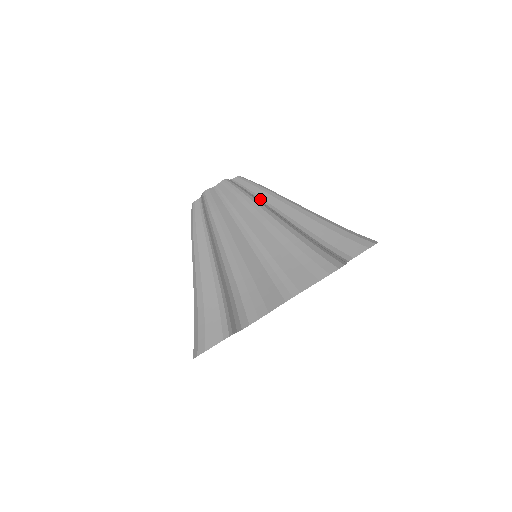
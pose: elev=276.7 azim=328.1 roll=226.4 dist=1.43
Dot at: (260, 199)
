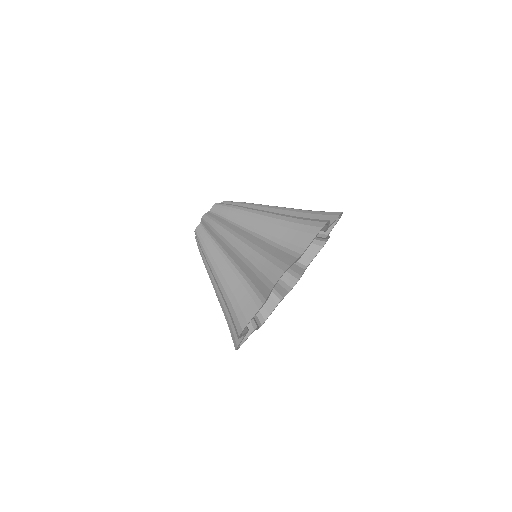
Dot at: occluded
